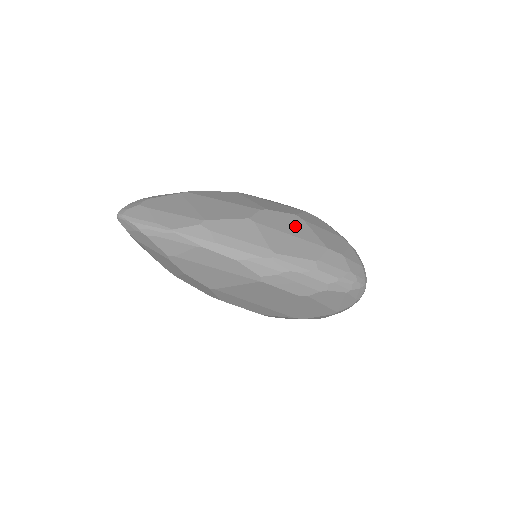
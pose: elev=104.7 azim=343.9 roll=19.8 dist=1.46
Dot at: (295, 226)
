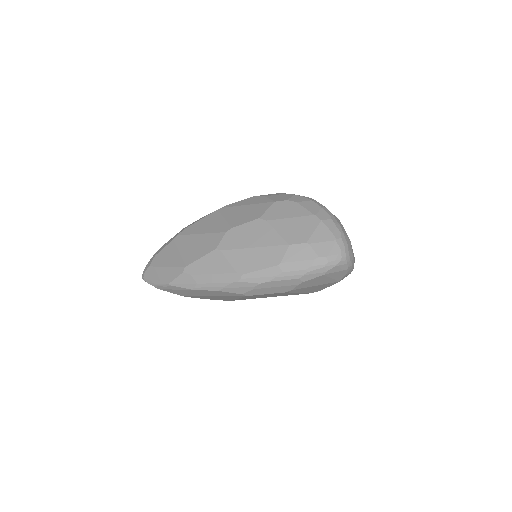
Dot at: (257, 234)
